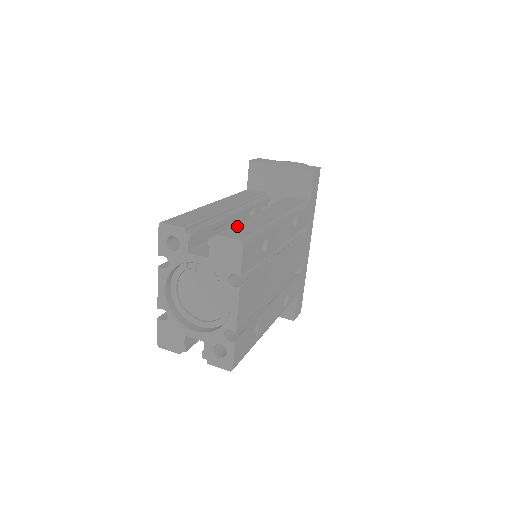
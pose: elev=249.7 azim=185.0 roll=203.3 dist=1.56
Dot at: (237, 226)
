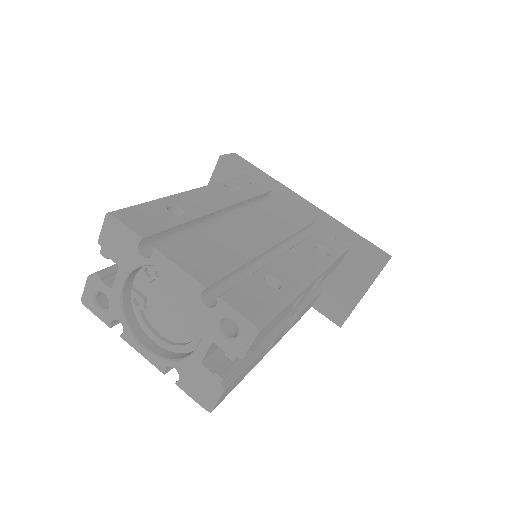
Dot at: occluded
